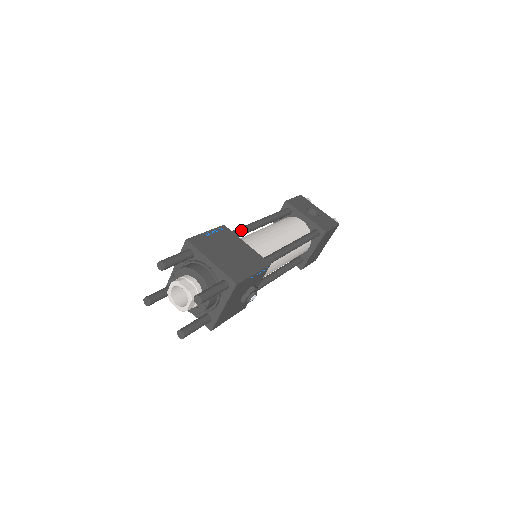
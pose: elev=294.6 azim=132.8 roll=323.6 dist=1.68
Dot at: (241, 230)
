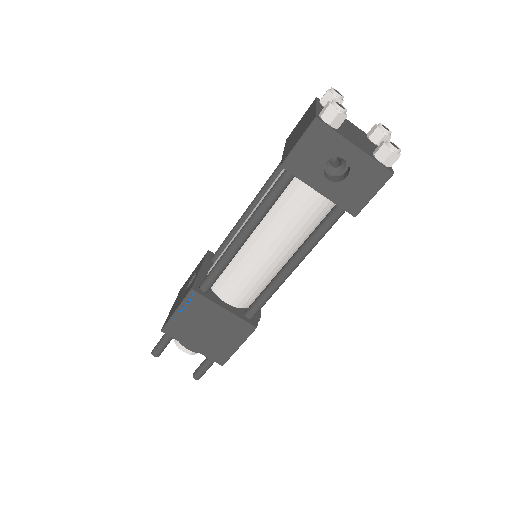
Dot at: (217, 275)
